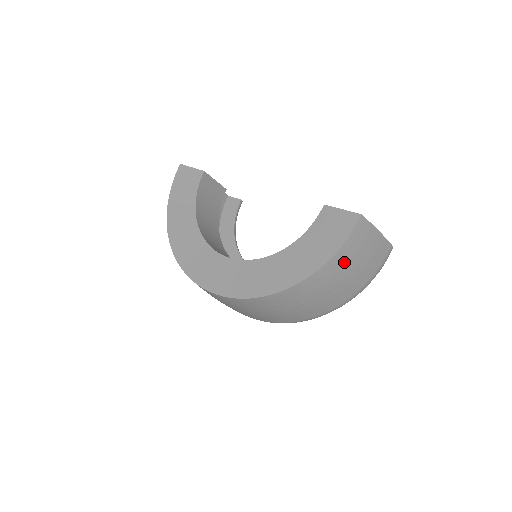
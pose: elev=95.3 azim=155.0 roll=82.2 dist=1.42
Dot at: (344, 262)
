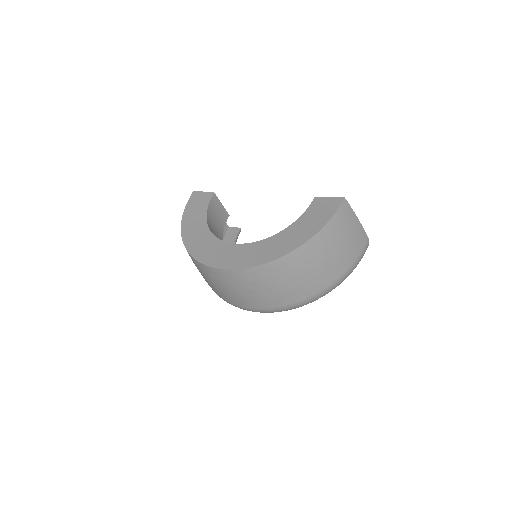
Dot at: (332, 235)
